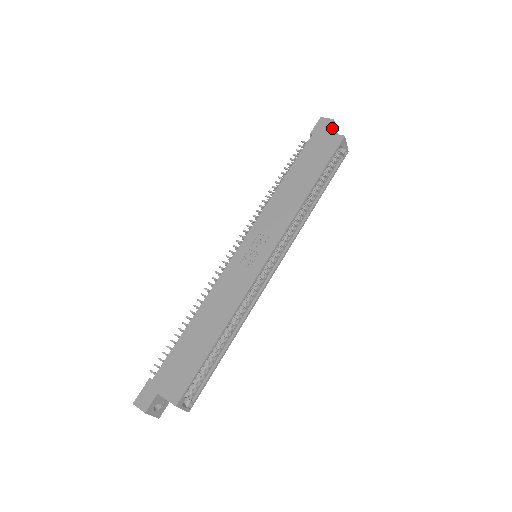
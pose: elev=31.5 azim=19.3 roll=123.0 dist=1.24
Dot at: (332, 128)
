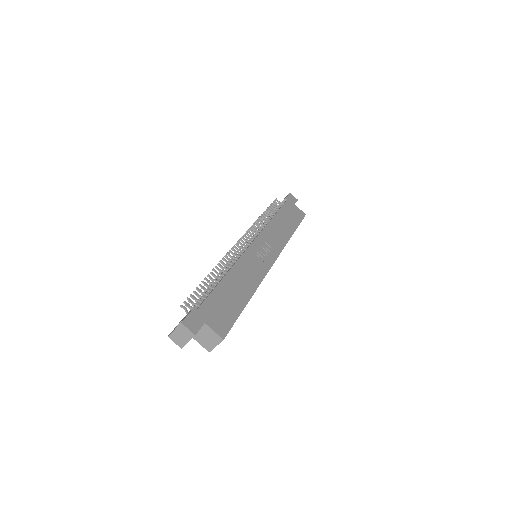
Dot at: occluded
